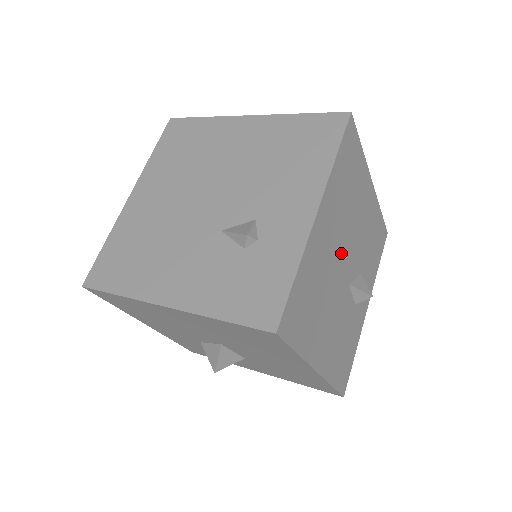
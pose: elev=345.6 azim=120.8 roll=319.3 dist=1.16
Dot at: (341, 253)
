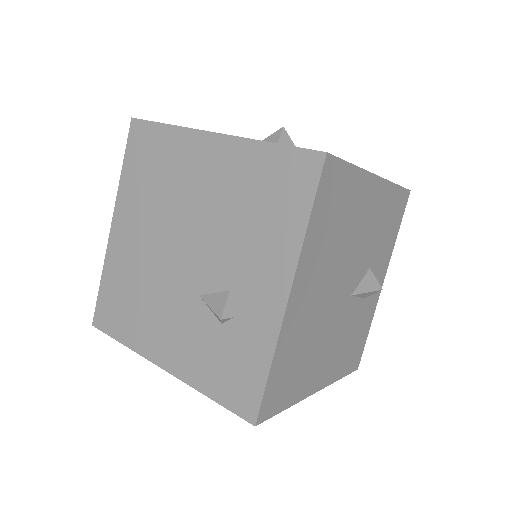
Dot at: (334, 286)
